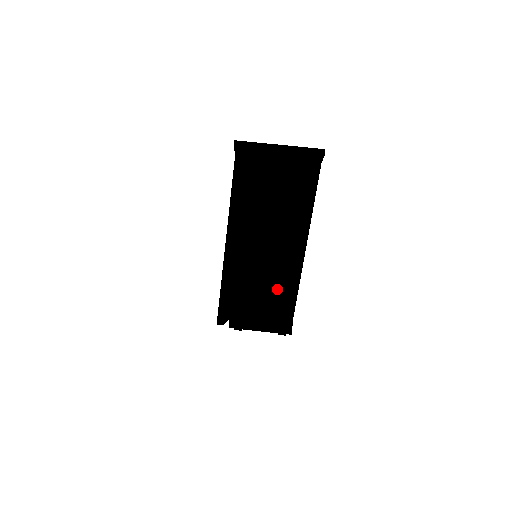
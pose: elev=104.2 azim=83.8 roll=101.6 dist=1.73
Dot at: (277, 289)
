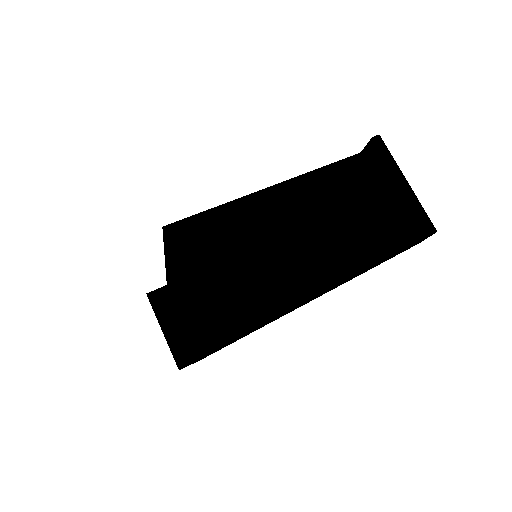
Dot at: (226, 314)
